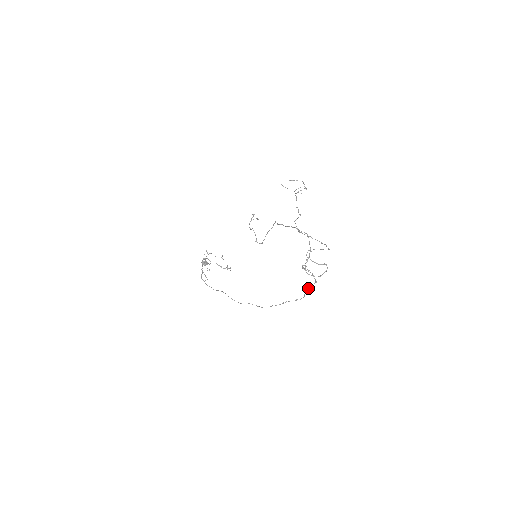
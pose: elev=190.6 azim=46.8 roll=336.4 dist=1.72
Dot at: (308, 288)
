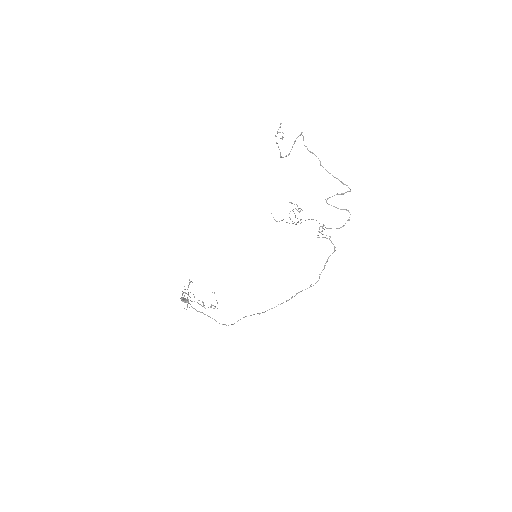
Dot at: (324, 265)
